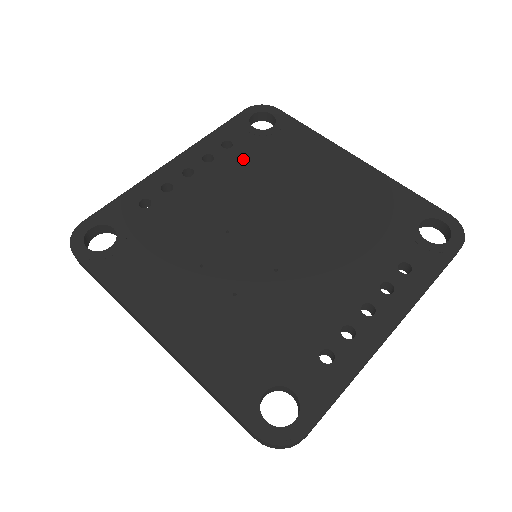
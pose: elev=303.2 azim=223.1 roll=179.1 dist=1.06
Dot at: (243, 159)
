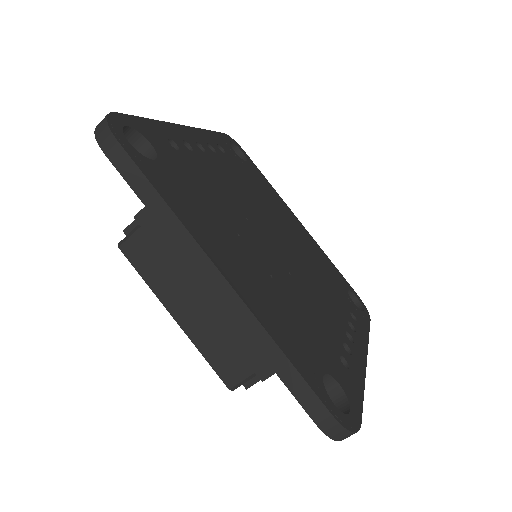
Dot at: (236, 169)
